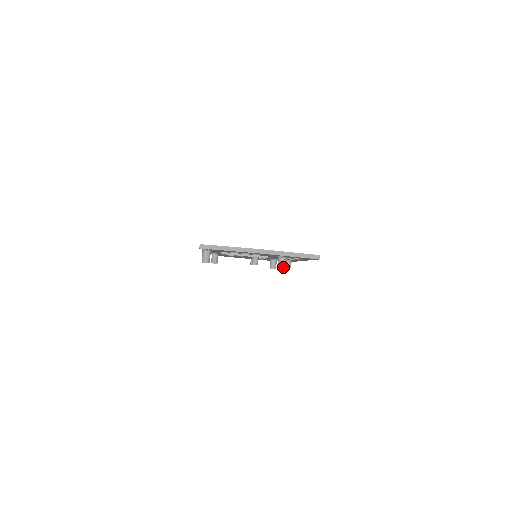
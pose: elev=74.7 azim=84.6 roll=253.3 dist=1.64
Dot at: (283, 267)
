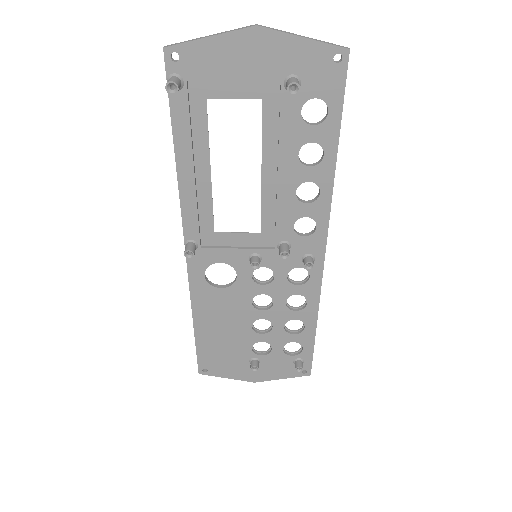
Dot at: (296, 82)
